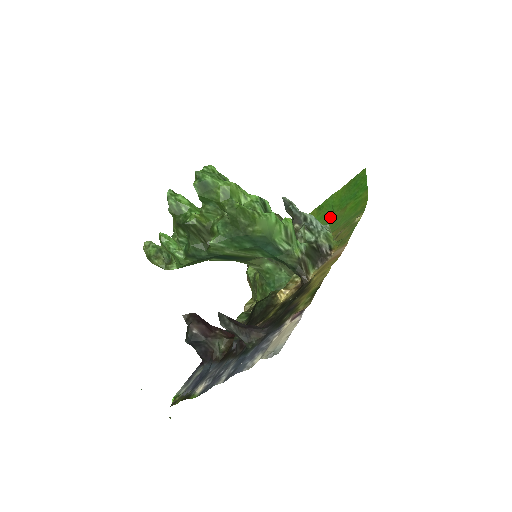
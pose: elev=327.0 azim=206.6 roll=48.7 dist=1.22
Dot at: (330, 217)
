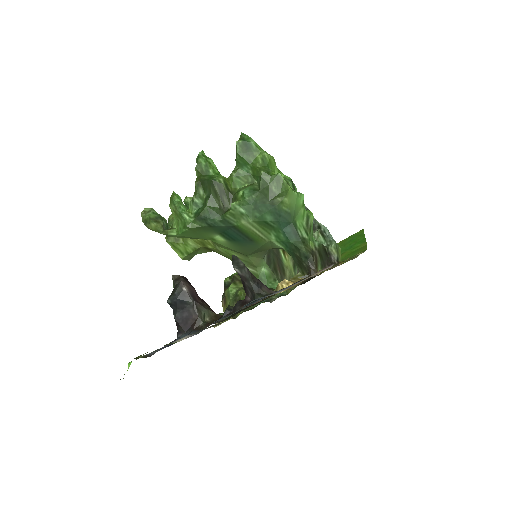
Dot at: occluded
